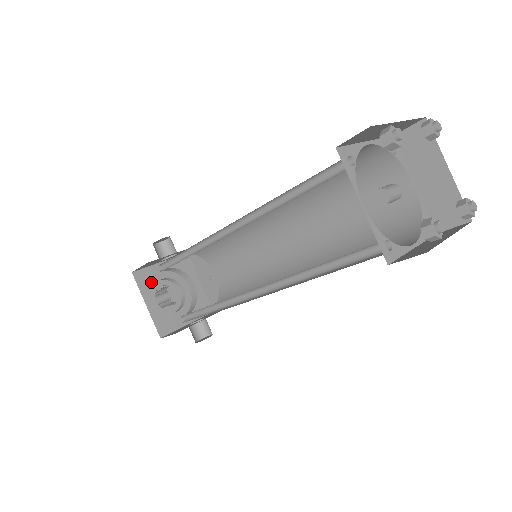
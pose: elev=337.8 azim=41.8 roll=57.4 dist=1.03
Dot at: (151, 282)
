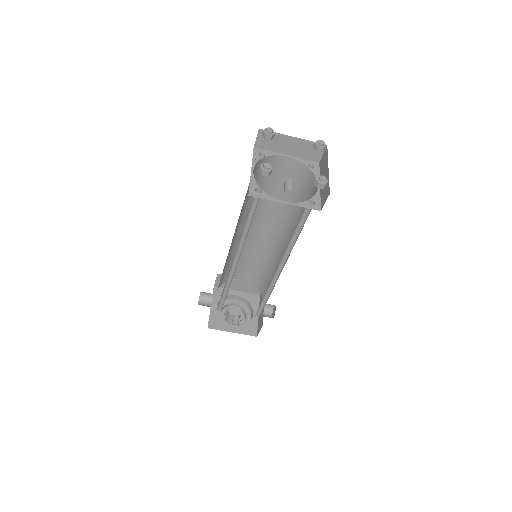
Dot at: (220, 321)
